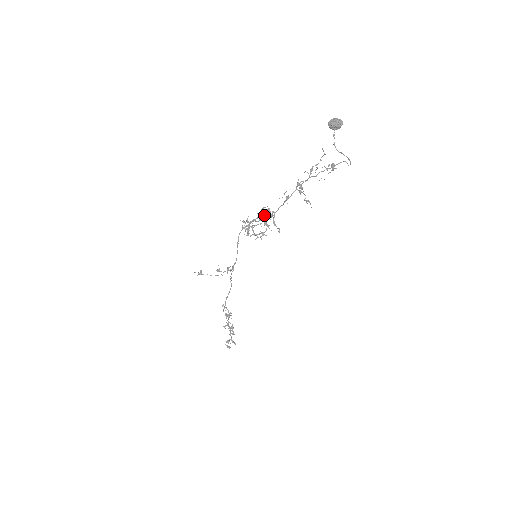
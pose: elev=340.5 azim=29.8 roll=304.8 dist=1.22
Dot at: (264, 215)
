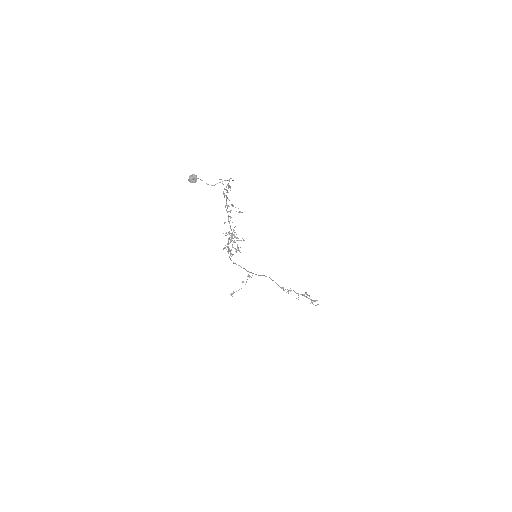
Dot at: (230, 237)
